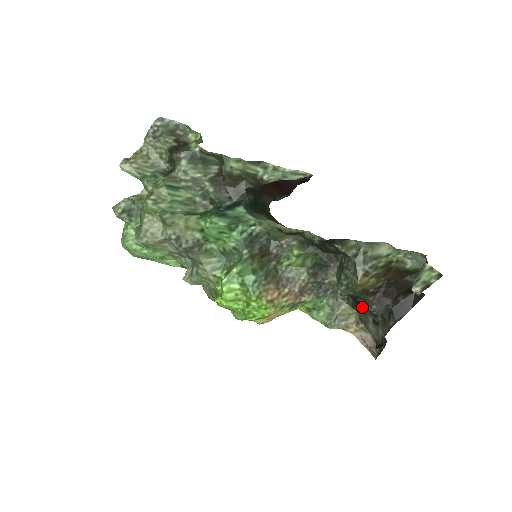
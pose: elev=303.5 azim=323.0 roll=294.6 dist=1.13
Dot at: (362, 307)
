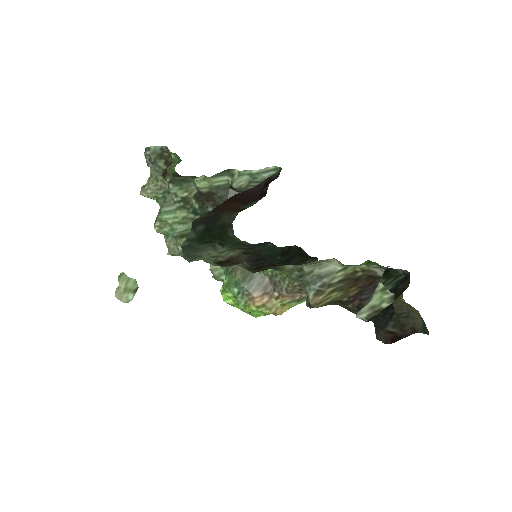
Dot at: occluded
